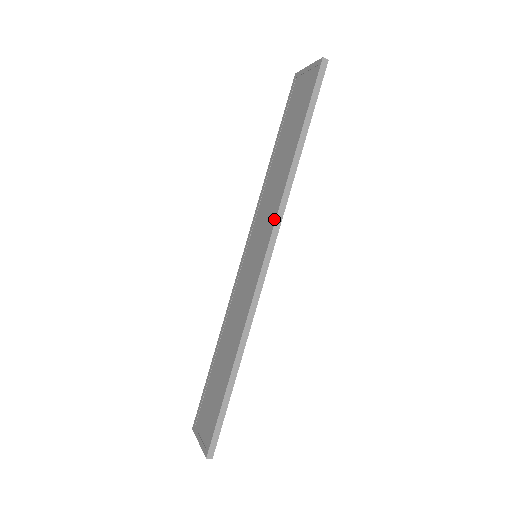
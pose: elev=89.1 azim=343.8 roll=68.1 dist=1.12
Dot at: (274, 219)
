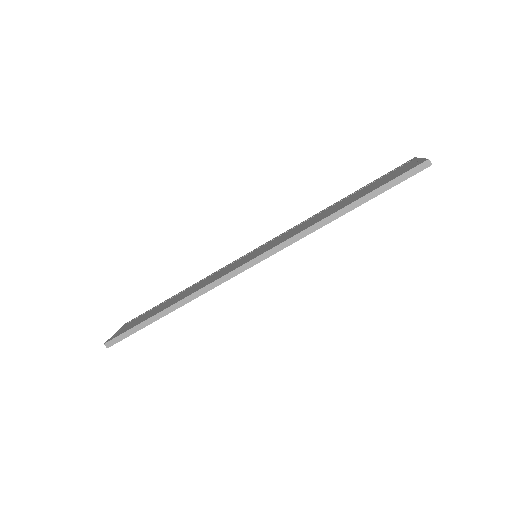
Dot at: (283, 241)
